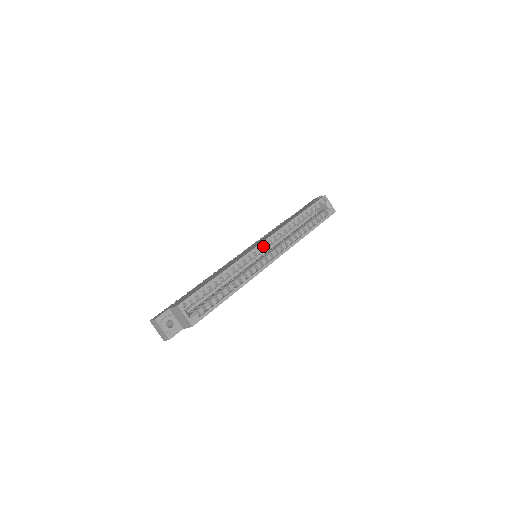
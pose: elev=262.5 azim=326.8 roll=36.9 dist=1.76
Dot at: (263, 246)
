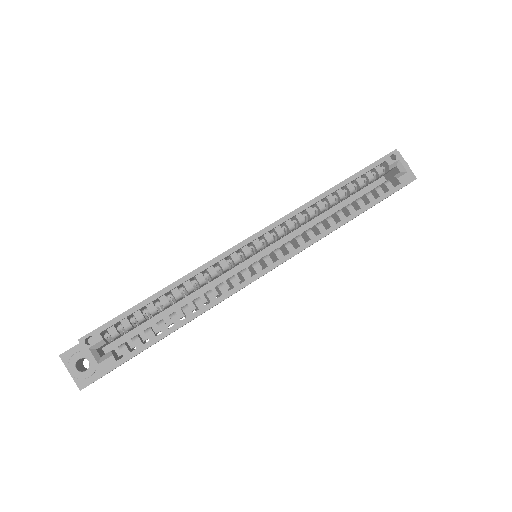
Dot at: (258, 240)
